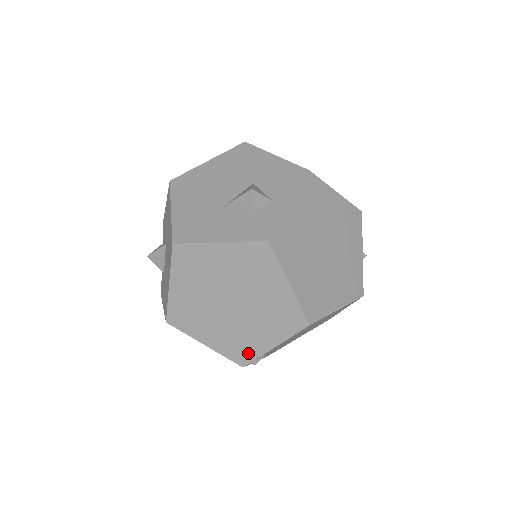
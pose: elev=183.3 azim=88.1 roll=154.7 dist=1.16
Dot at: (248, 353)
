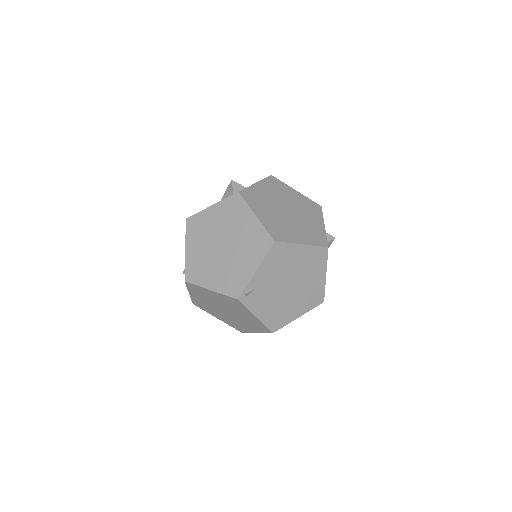
Dot at: (240, 284)
